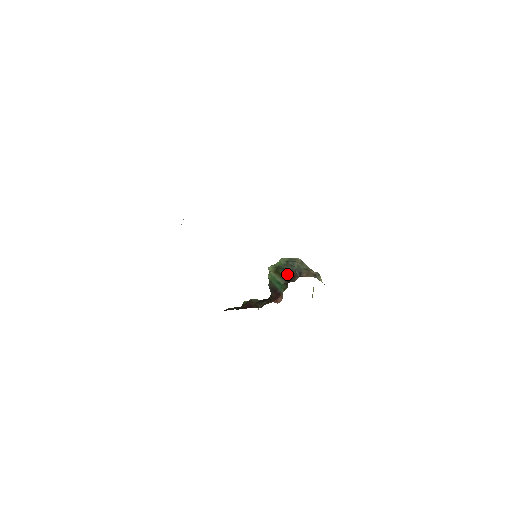
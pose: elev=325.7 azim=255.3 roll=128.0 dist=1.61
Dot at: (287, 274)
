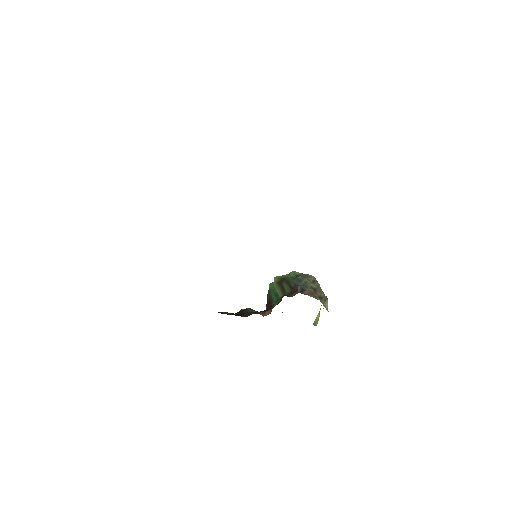
Dot at: (289, 287)
